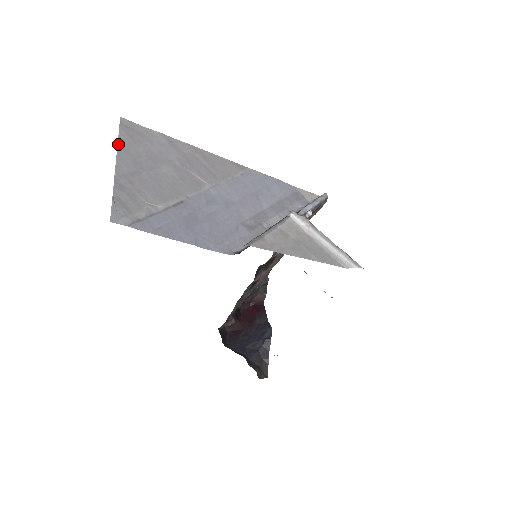
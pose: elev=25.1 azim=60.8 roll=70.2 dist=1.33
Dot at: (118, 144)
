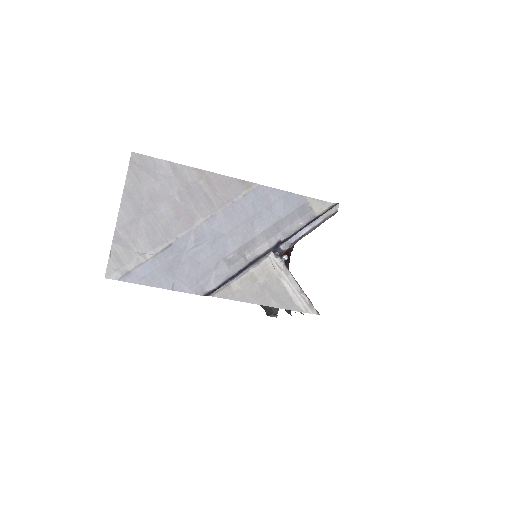
Dot at: (124, 189)
